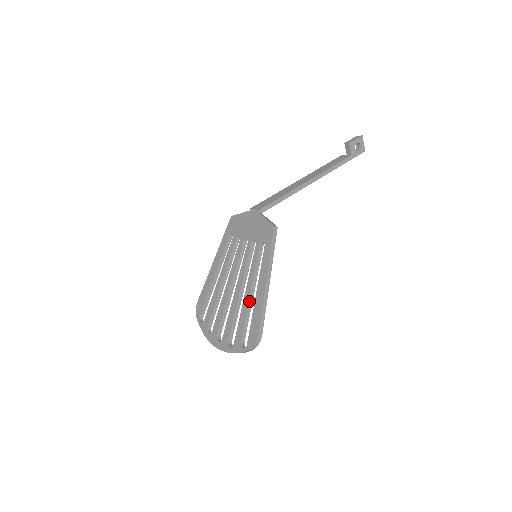
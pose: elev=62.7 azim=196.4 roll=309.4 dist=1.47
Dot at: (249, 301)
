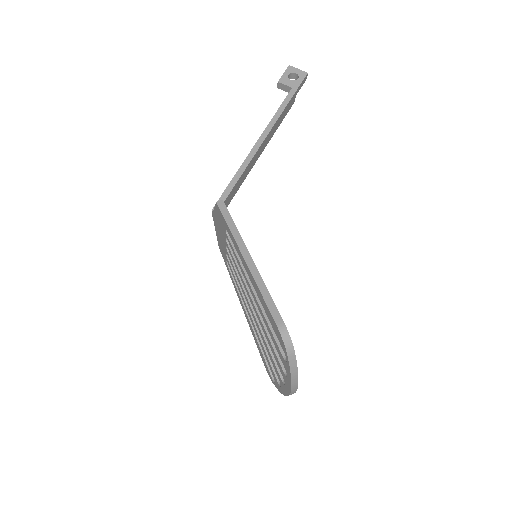
Dot at: (258, 302)
